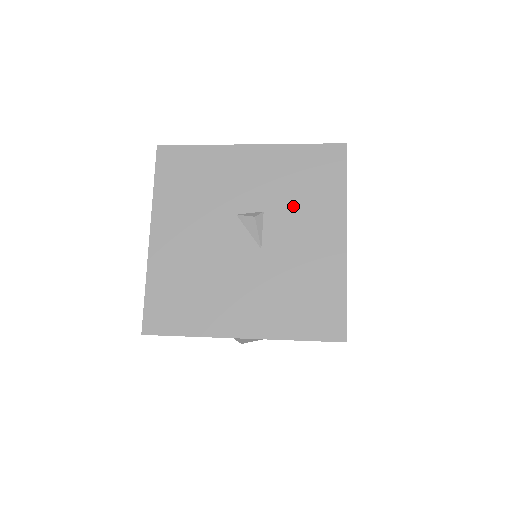
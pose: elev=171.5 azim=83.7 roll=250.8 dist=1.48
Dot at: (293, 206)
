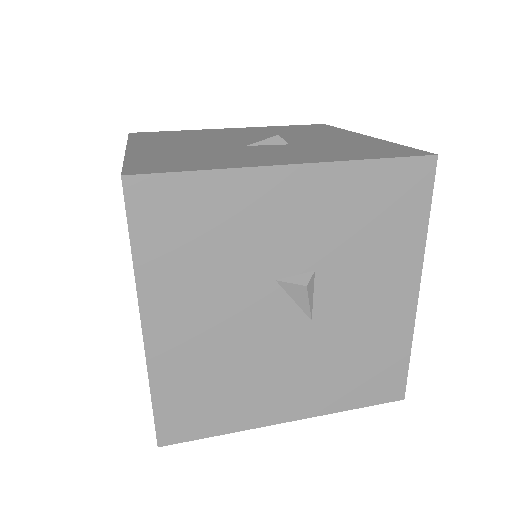
Dot at: (356, 258)
